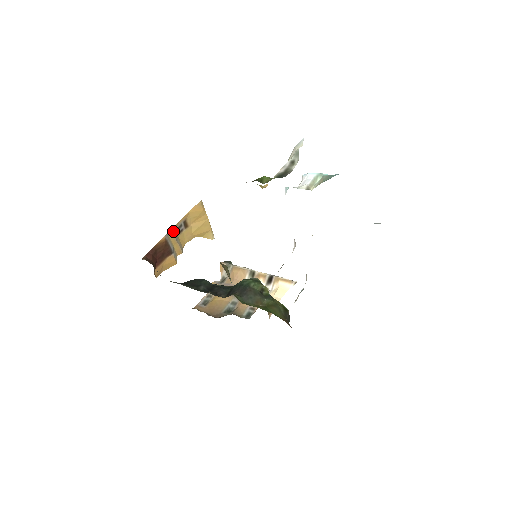
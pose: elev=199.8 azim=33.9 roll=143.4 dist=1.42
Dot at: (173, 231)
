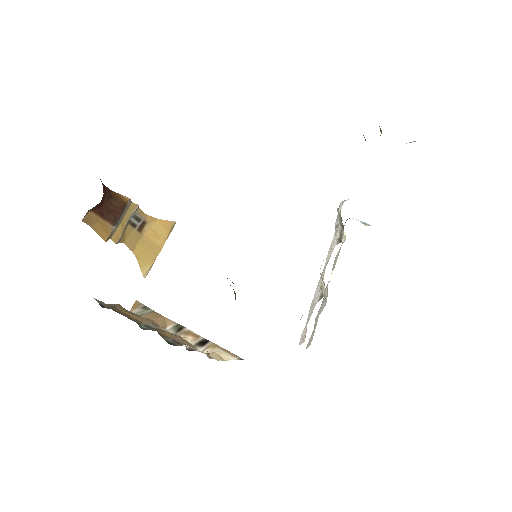
Dot at: (135, 209)
